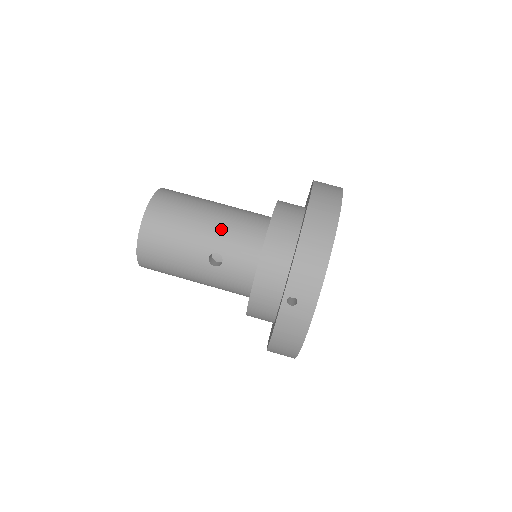
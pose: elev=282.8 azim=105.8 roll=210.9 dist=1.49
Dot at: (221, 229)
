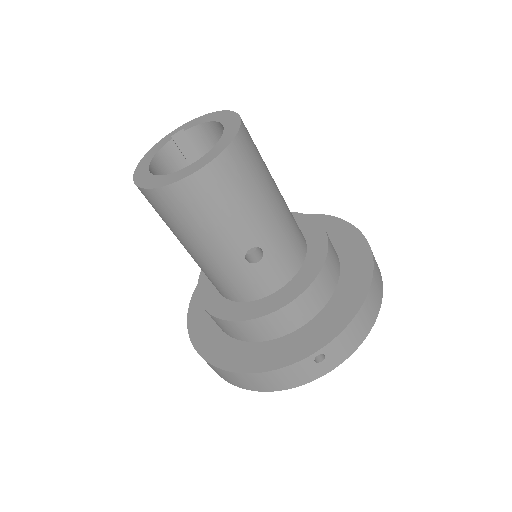
Dot at: (281, 225)
